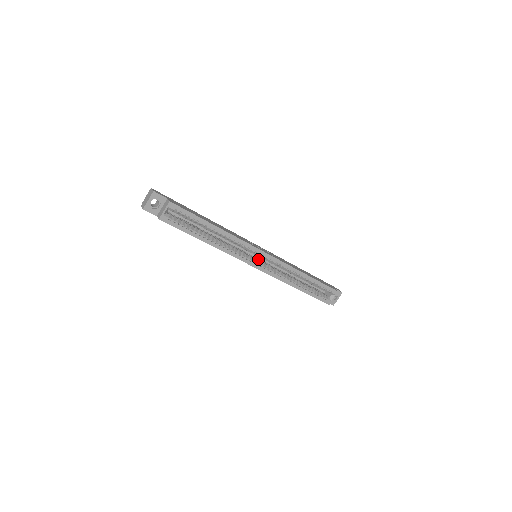
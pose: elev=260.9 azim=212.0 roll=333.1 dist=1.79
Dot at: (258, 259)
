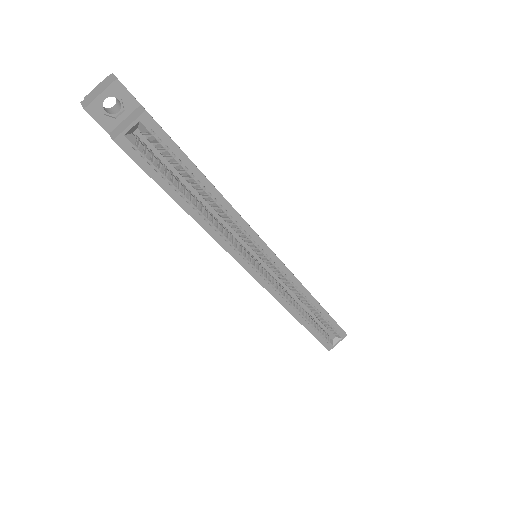
Dot at: (258, 262)
